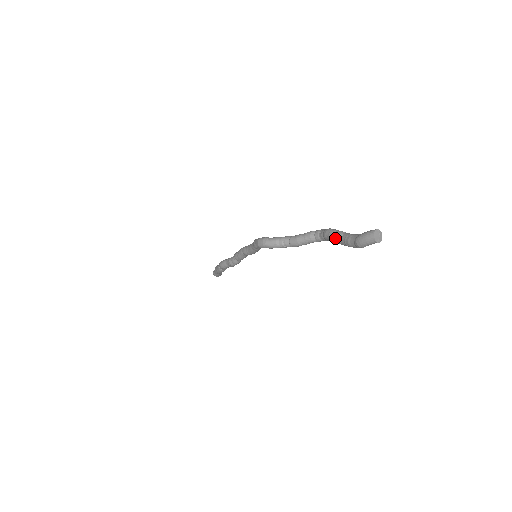
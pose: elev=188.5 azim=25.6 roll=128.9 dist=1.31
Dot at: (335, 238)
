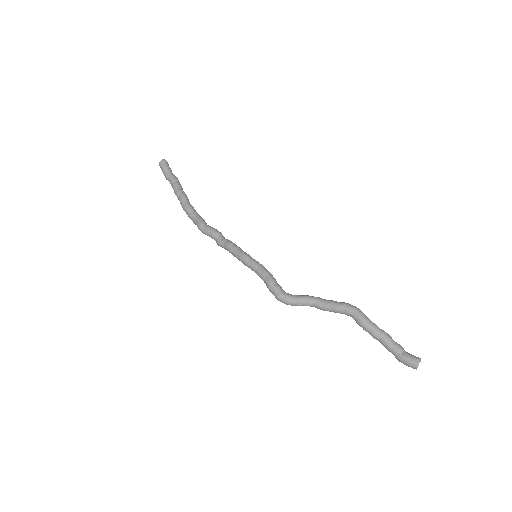
Dot at: occluded
